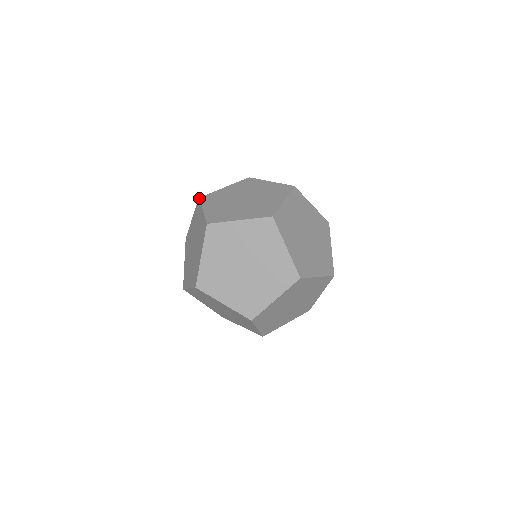
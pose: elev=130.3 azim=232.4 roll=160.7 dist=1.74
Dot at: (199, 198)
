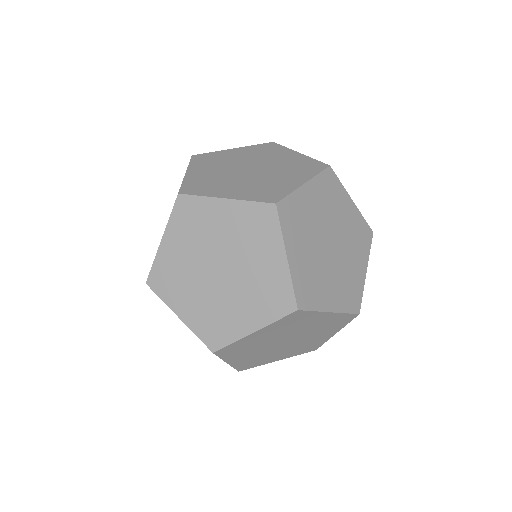
Dot at: occluded
